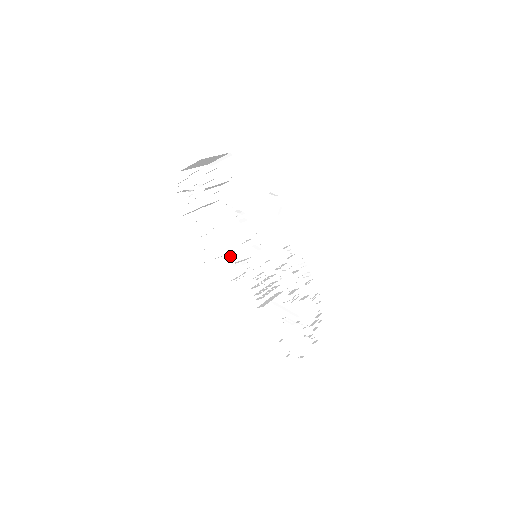
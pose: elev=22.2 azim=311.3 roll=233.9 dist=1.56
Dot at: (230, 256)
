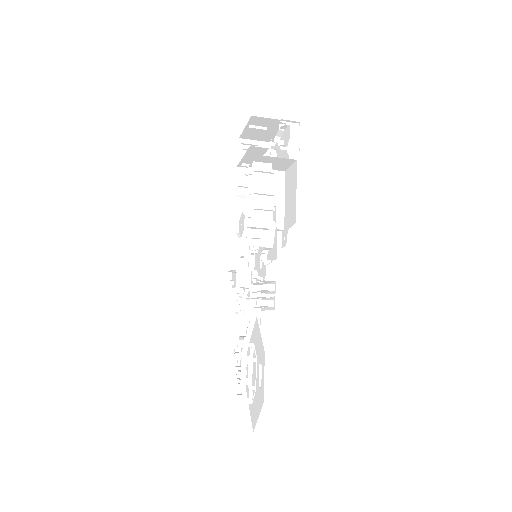
Dot at: occluded
